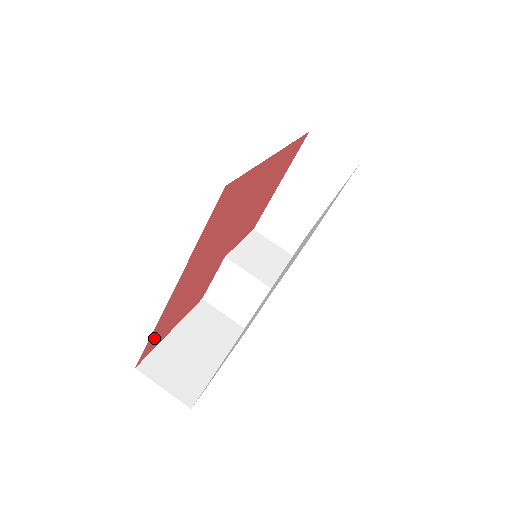
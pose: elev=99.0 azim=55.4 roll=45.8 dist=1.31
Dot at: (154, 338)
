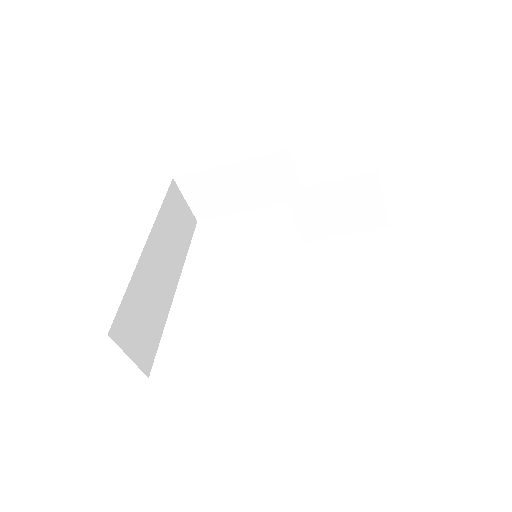
Dot at: occluded
